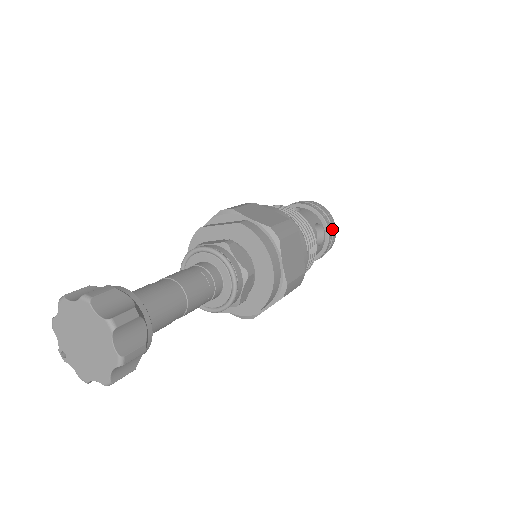
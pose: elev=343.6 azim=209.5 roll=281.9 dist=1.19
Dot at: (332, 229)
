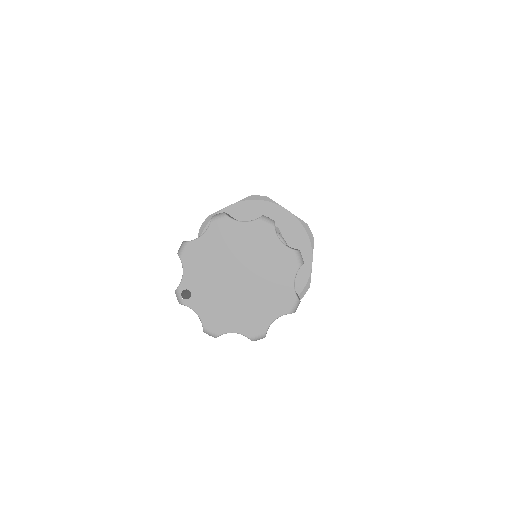
Dot at: occluded
